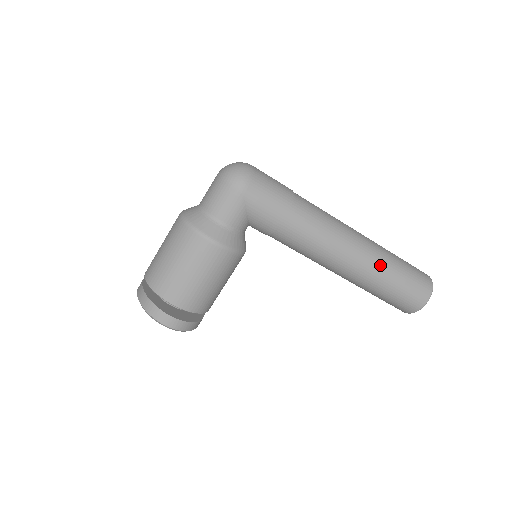
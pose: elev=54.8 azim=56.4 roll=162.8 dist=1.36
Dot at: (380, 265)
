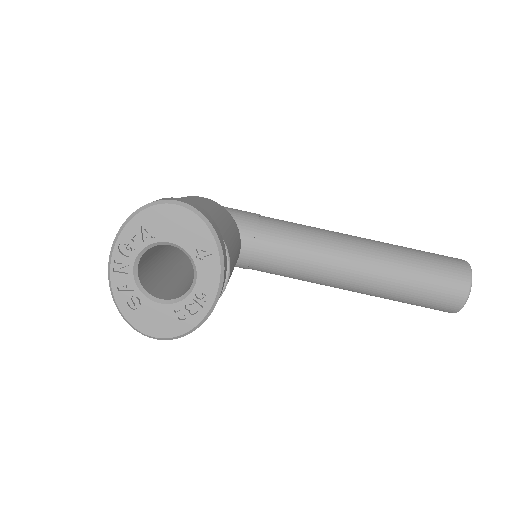
Dot at: occluded
